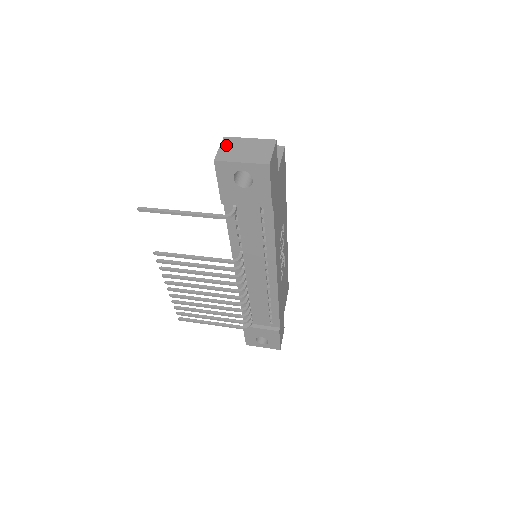
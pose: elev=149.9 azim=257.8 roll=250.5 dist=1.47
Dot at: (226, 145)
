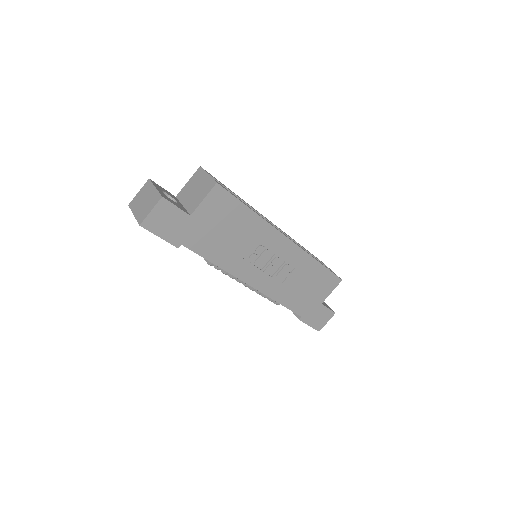
Dot at: (142, 190)
